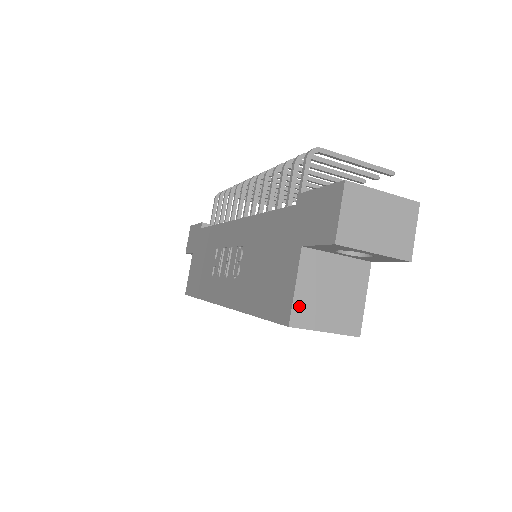
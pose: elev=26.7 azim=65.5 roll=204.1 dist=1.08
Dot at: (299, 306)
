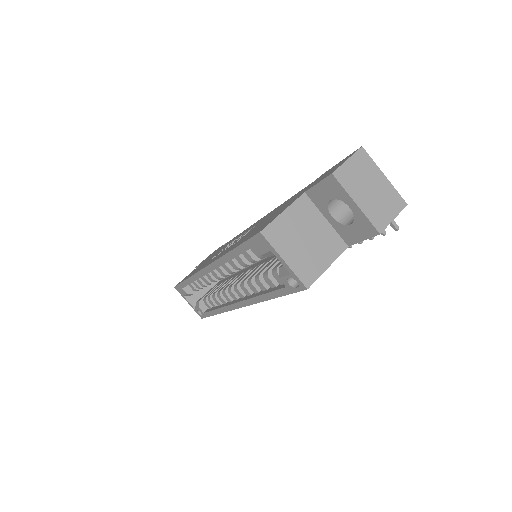
Dot at: (277, 226)
